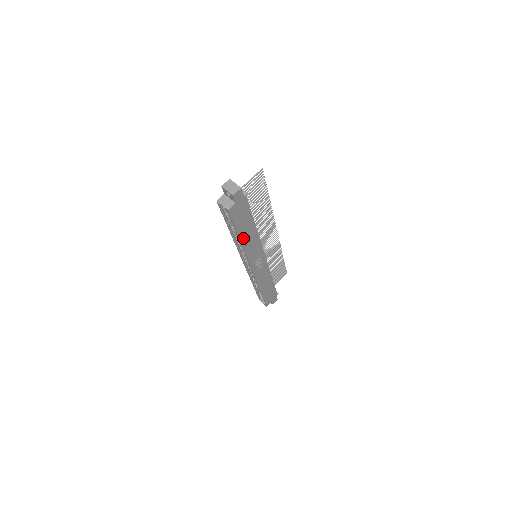
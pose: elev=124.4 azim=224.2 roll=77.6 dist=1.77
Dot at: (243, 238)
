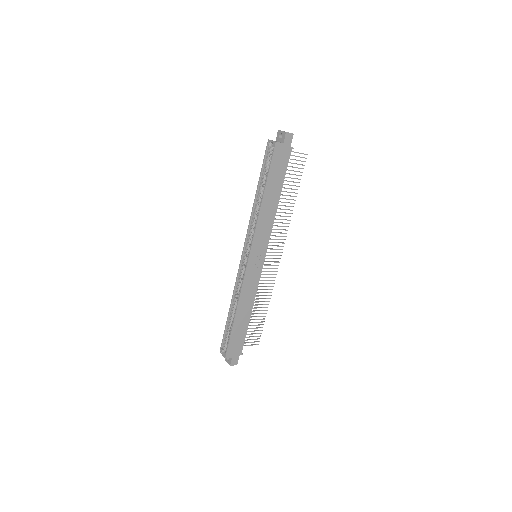
Dot at: (266, 198)
